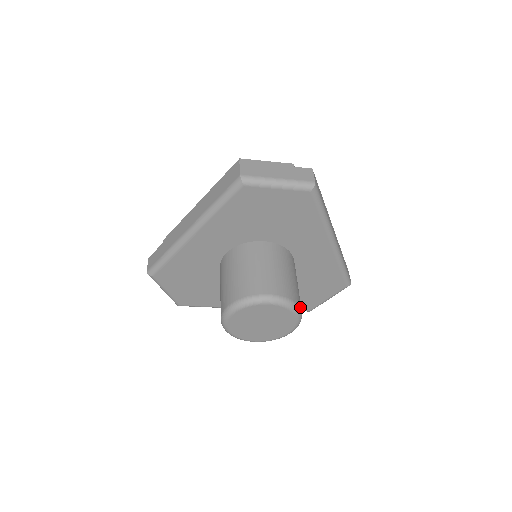
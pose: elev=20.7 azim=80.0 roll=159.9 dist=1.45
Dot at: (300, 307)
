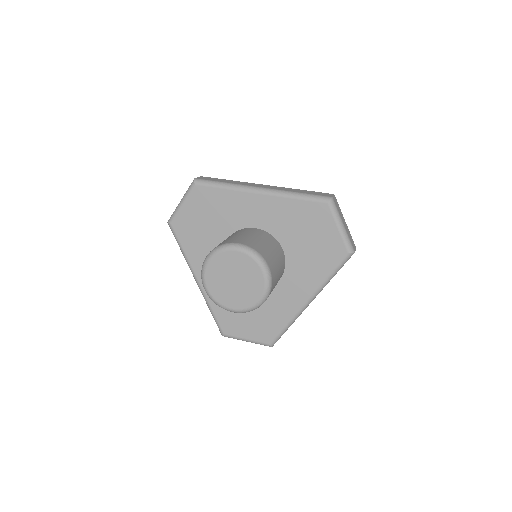
Dot at: occluded
